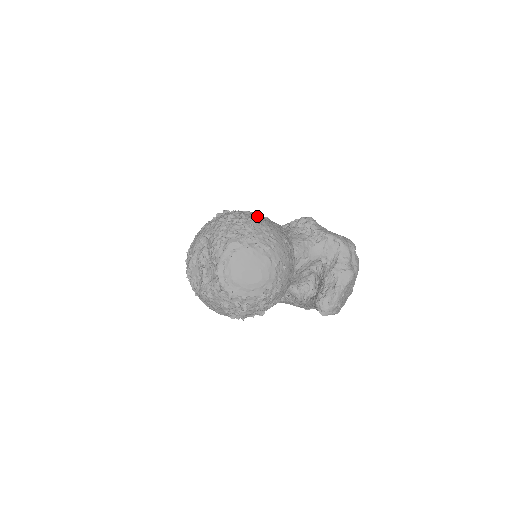
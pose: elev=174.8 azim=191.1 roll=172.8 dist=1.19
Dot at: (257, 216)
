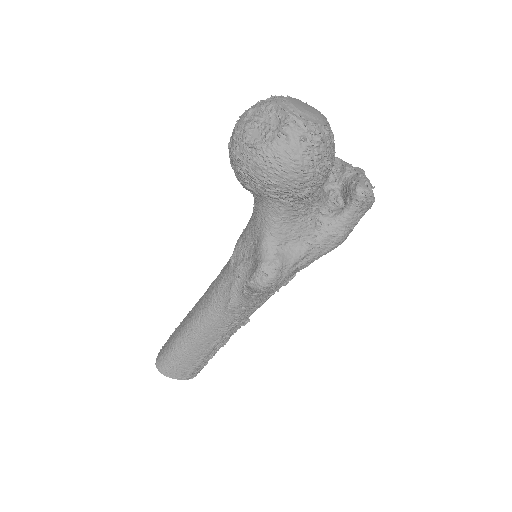
Dot at: occluded
